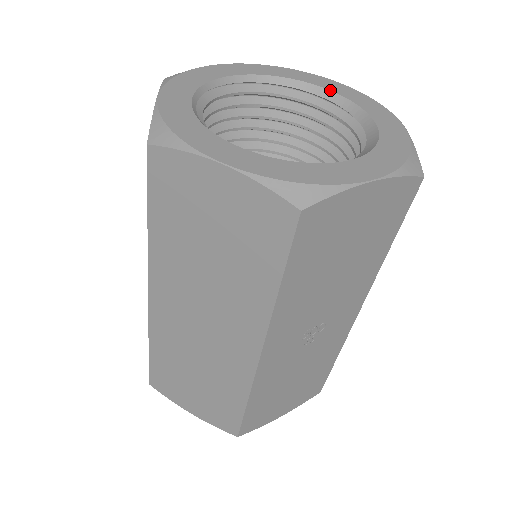
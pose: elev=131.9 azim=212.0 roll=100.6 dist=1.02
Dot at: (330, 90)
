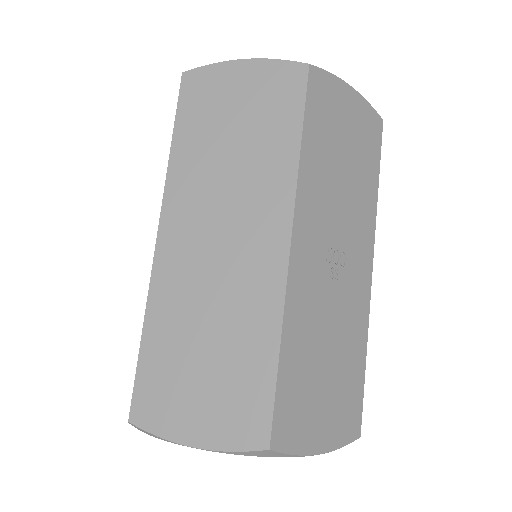
Dot at: occluded
